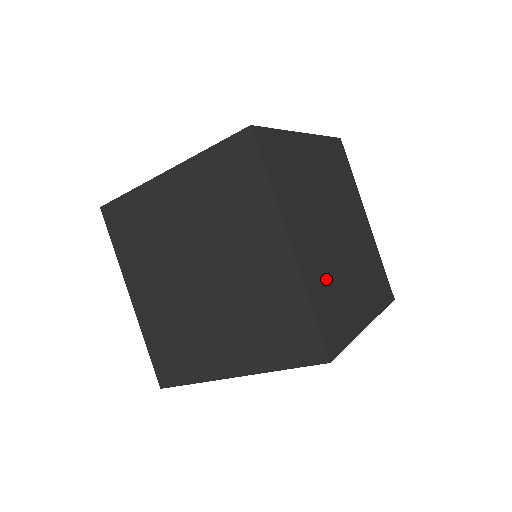
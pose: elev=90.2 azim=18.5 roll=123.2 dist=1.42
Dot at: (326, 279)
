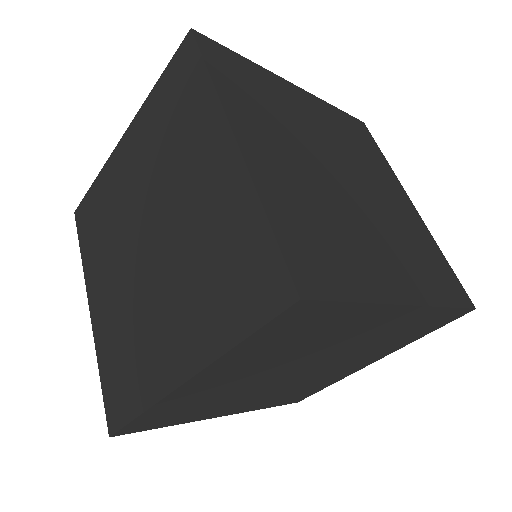
Dot at: (311, 208)
